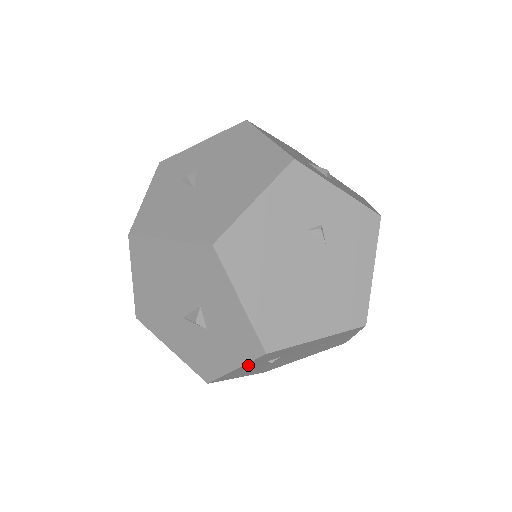
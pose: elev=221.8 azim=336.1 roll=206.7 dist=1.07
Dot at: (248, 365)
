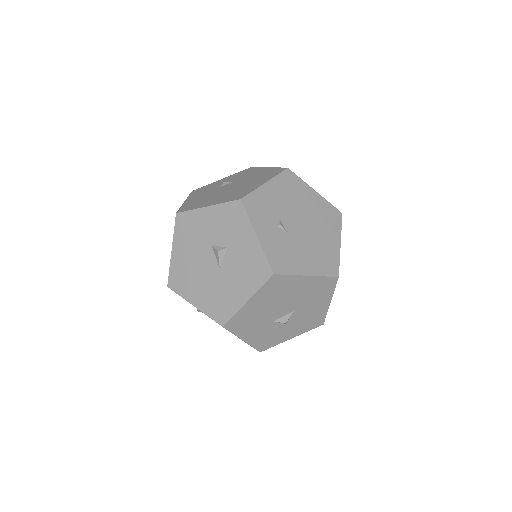
Dot at: (260, 229)
